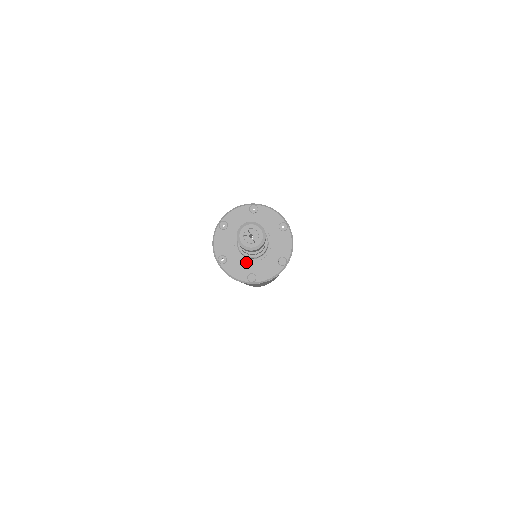
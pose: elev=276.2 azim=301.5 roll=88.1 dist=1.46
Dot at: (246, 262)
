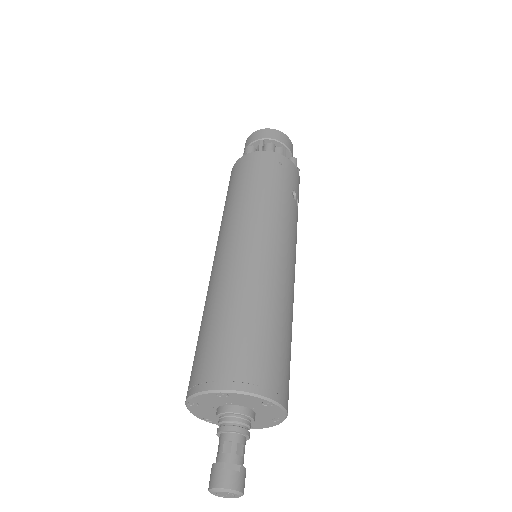
Dot at: occluded
